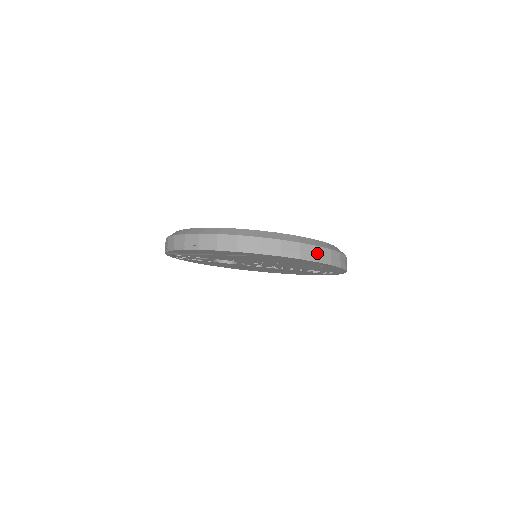
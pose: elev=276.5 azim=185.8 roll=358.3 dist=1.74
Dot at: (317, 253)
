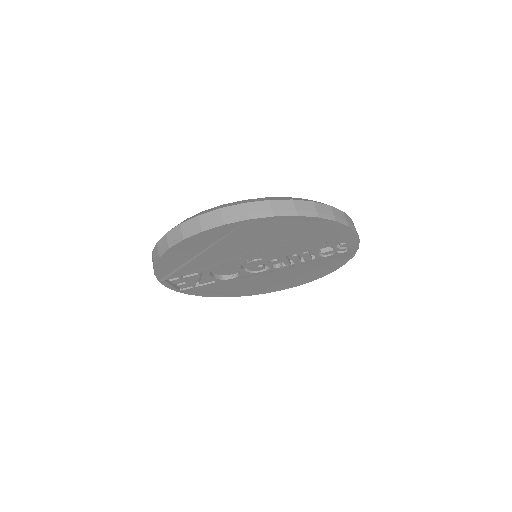
Dot at: (294, 207)
